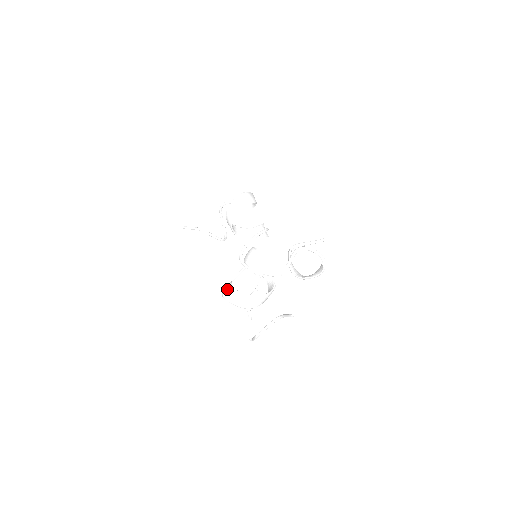
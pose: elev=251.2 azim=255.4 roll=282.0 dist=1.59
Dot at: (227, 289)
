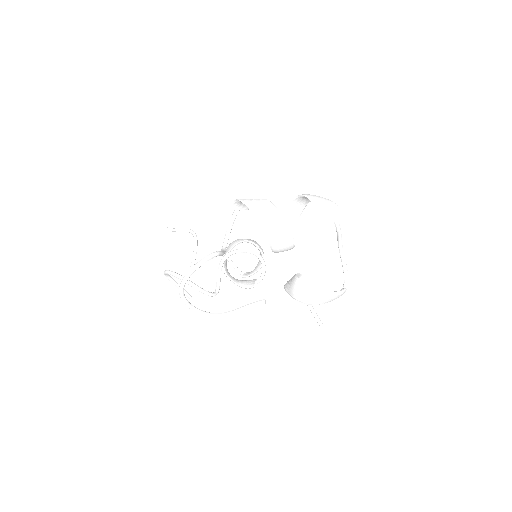
Dot at: occluded
